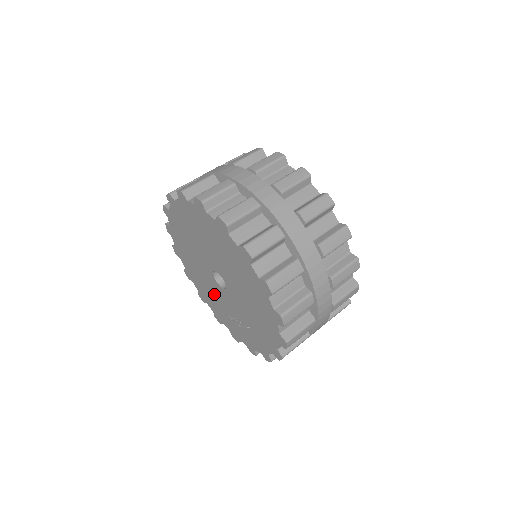
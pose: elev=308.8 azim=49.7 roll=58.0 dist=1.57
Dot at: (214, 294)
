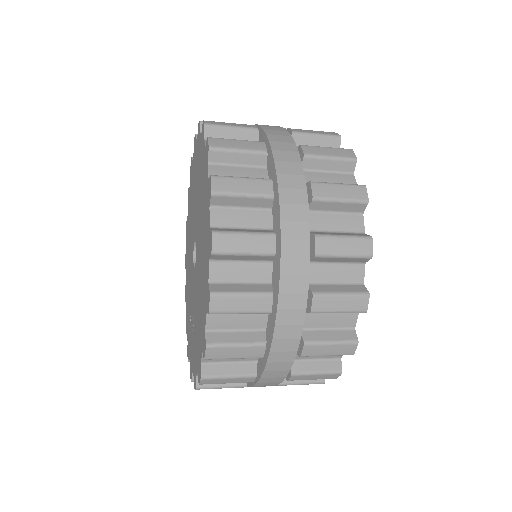
Dot at: (190, 282)
